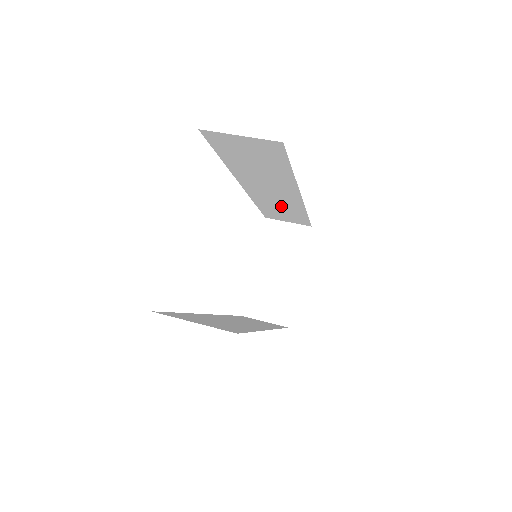
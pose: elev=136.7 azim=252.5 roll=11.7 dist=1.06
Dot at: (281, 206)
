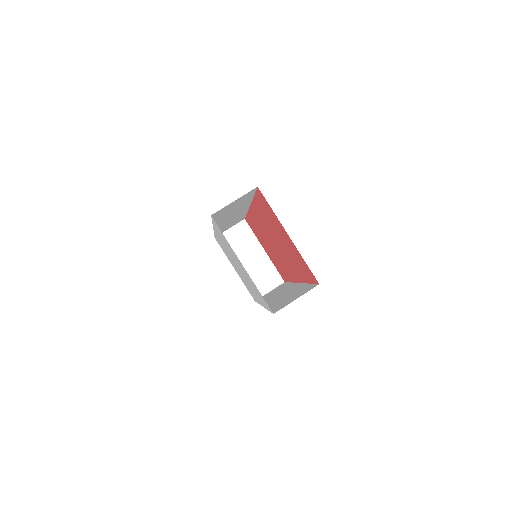
Dot at: (232, 221)
